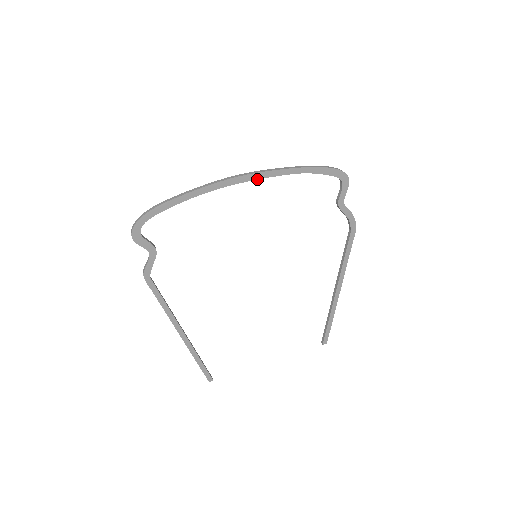
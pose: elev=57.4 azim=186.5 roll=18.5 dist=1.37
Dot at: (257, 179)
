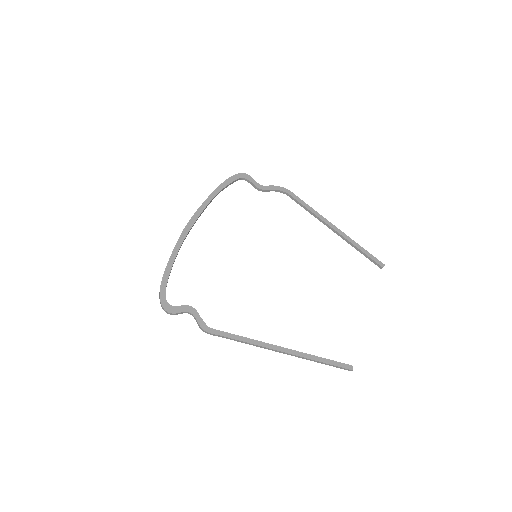
Dot at: occluded
